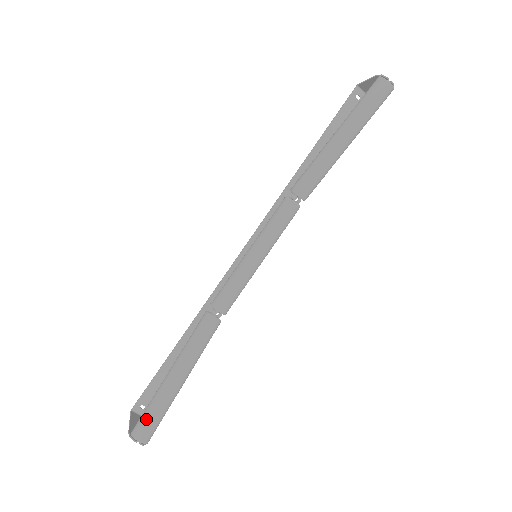
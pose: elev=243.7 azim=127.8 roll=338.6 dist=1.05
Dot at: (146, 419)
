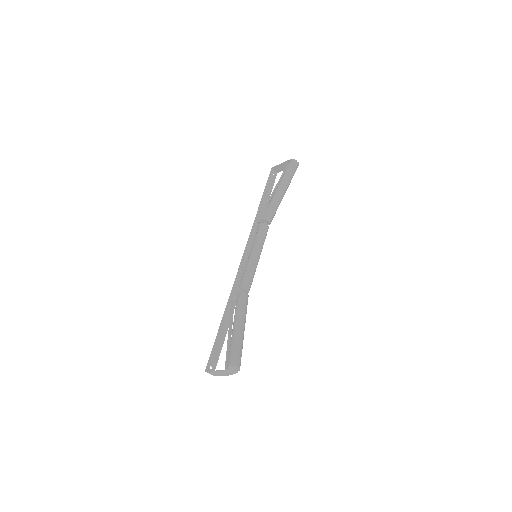
Dot at: (236, 354)
